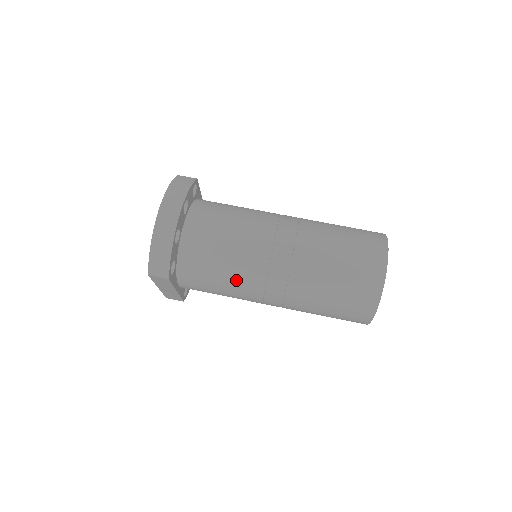
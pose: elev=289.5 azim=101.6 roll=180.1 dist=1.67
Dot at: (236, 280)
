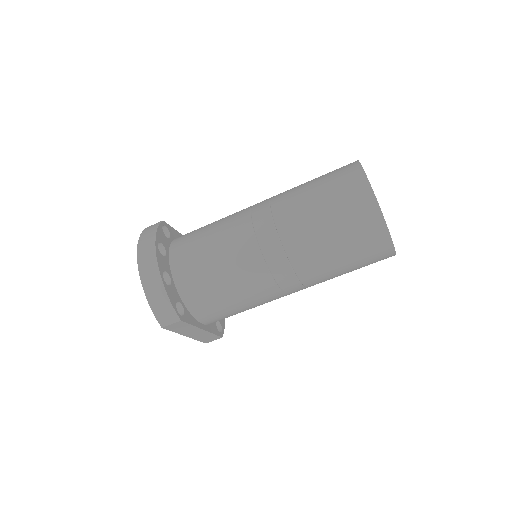
Dot at: (243, 286)
